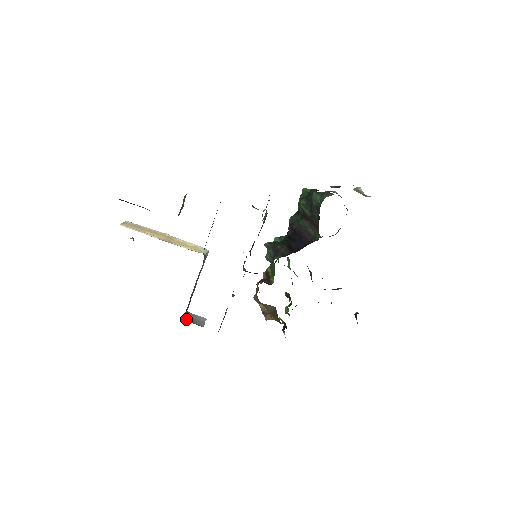
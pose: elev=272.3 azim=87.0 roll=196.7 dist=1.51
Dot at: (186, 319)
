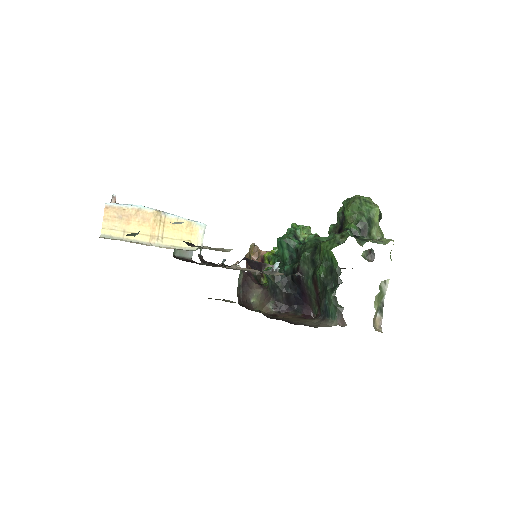
Dot at: (175, 252)
